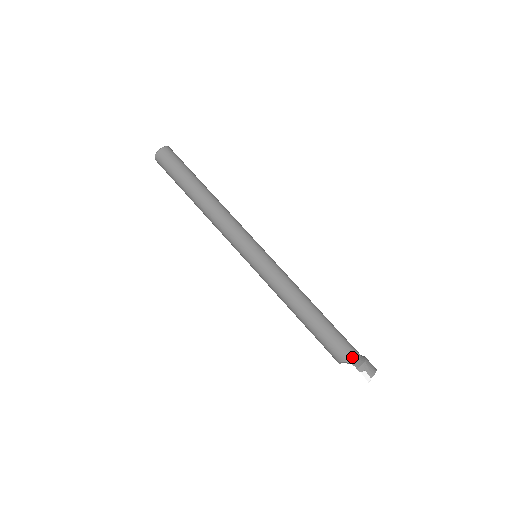
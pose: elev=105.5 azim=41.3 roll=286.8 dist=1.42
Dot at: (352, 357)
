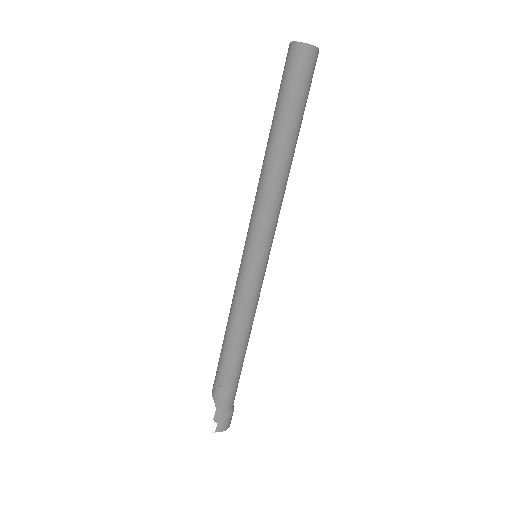
Dot at: (222, 406)
